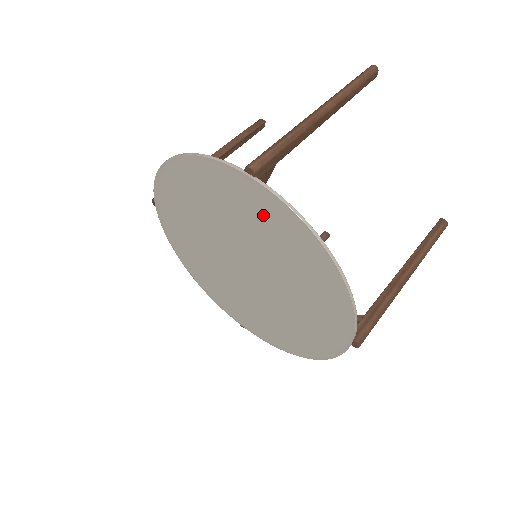
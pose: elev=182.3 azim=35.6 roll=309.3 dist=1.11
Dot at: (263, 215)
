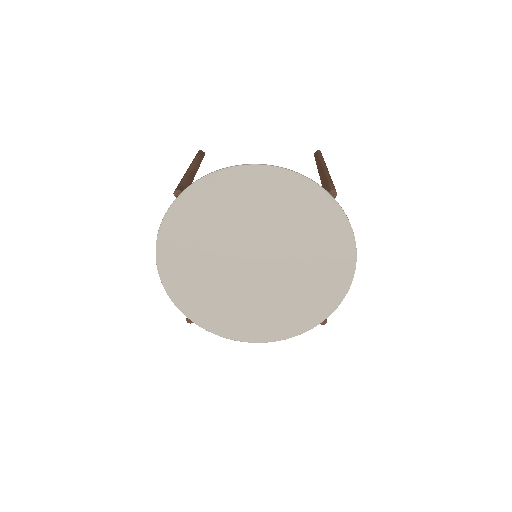
Dot at: (320, 224)
